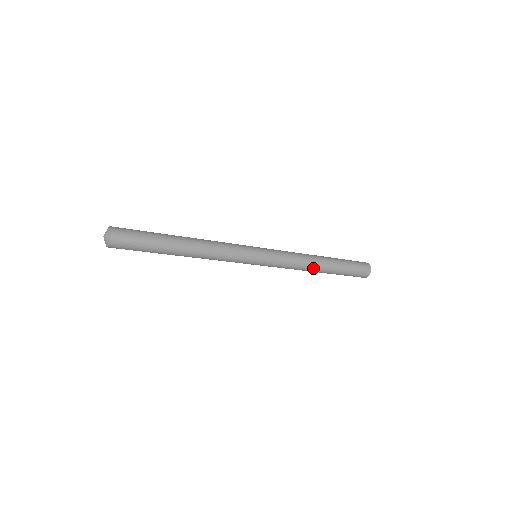
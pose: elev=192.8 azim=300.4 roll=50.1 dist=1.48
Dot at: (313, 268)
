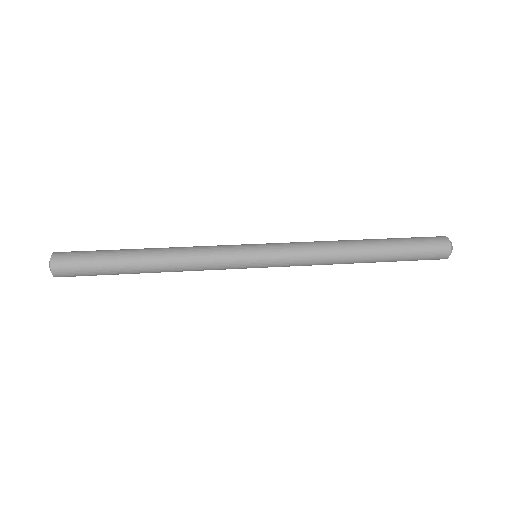
Dot at: (346, 262)
